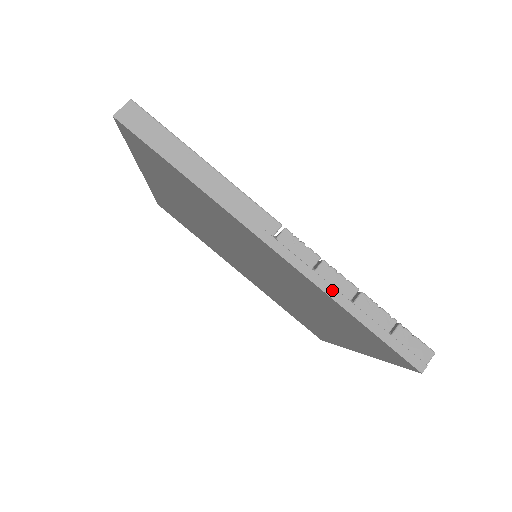
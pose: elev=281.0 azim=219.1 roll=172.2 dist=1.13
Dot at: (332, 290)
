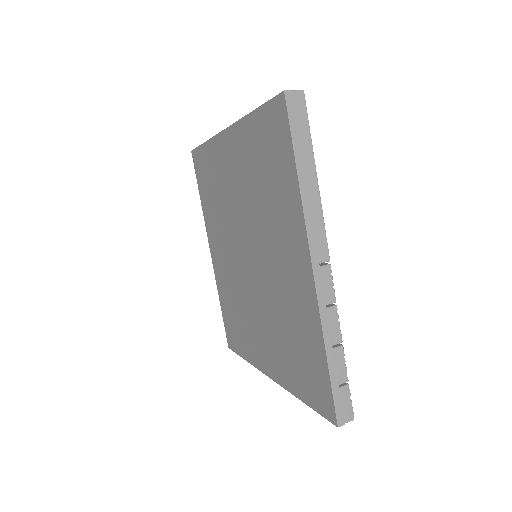
Dot at: (327, 330)
